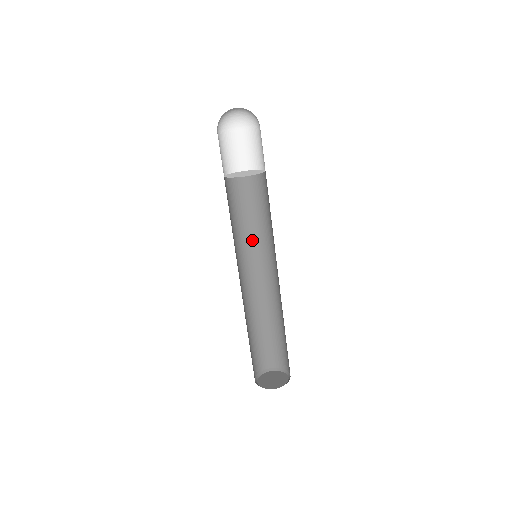
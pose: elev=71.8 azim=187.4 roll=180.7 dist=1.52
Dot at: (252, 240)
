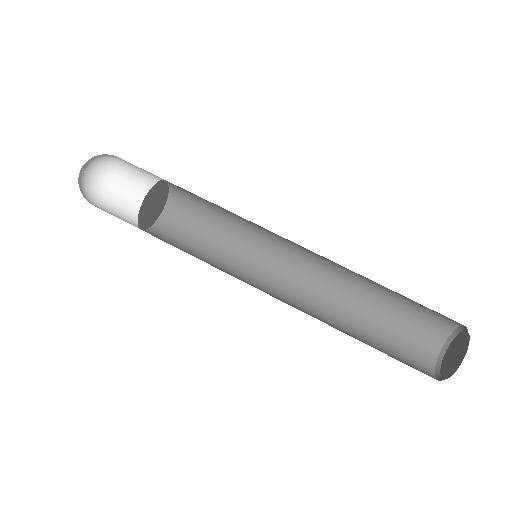
Dot at: (242, 258)
